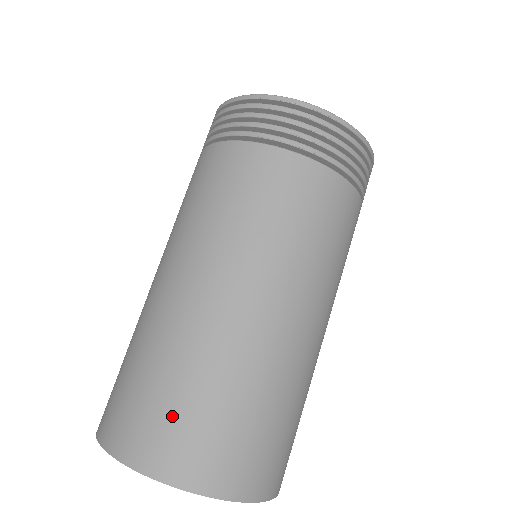
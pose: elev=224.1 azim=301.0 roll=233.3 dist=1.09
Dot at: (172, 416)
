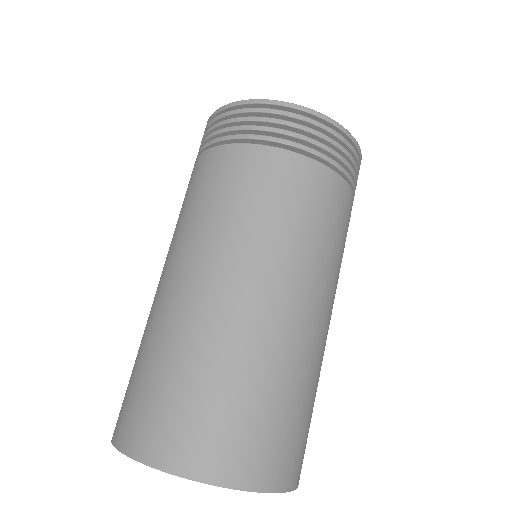
Dot at: (243, 424)
